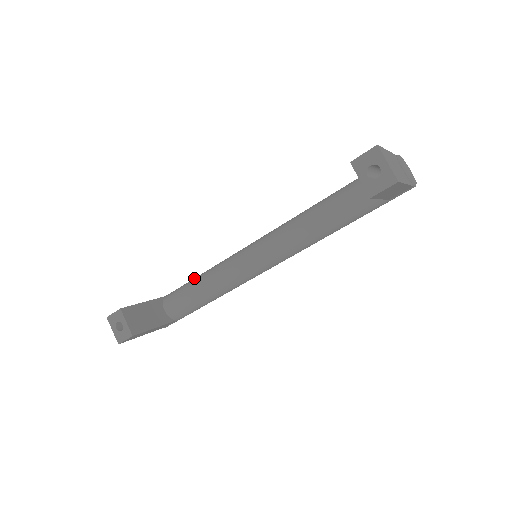
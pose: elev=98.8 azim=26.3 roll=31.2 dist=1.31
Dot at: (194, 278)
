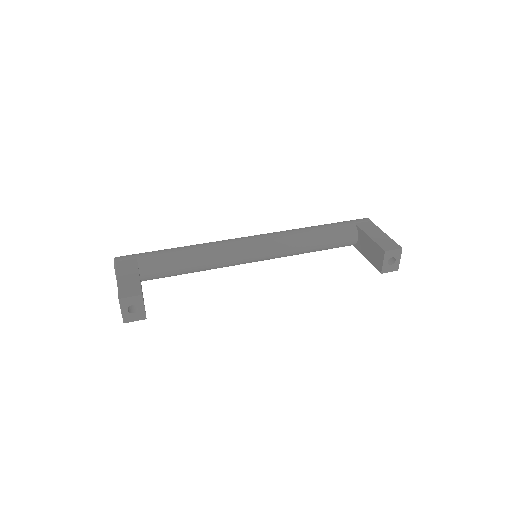
Dot at: (180, 251)
